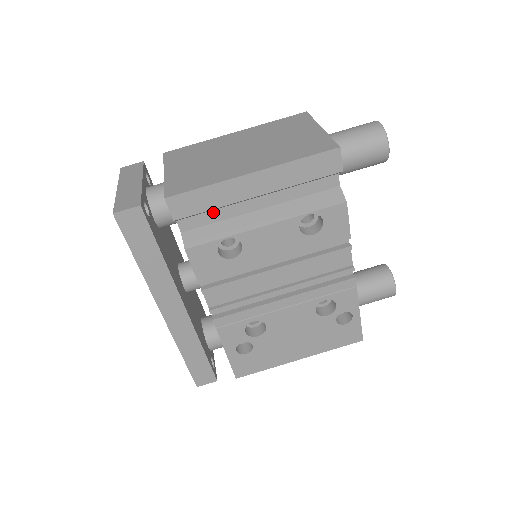
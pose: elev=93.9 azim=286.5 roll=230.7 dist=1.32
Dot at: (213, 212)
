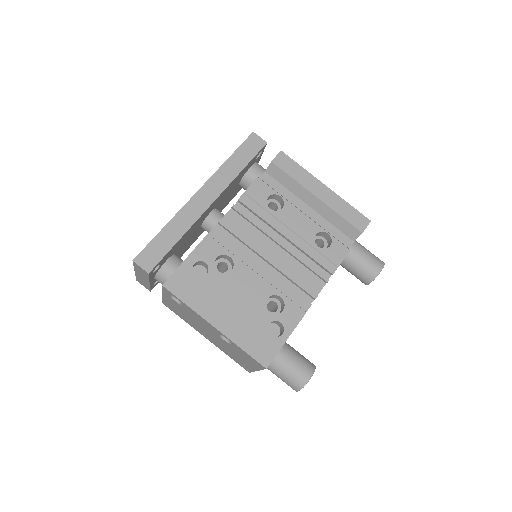
Dot at: (284, 188)
